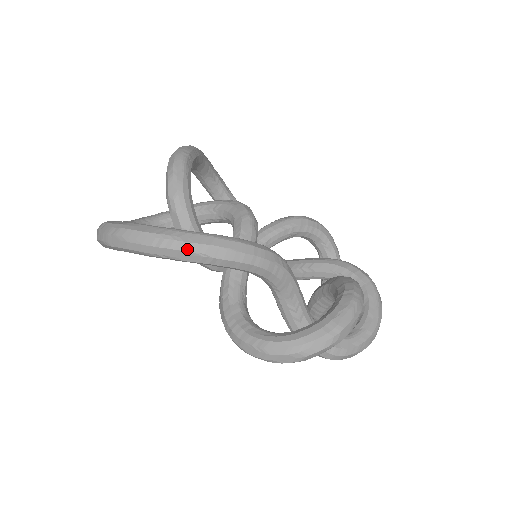
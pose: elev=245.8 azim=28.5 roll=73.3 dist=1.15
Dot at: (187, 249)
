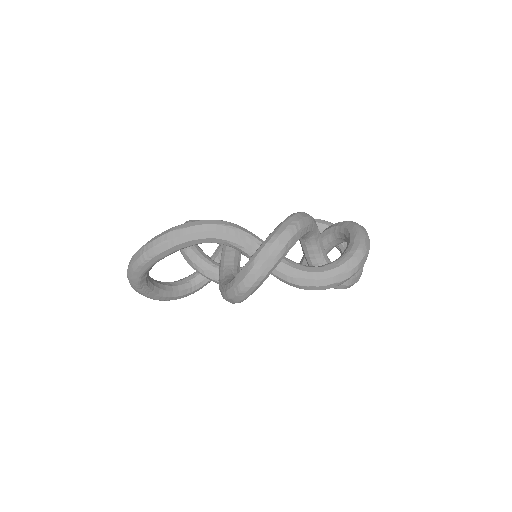
Dot at: (156, 243)
